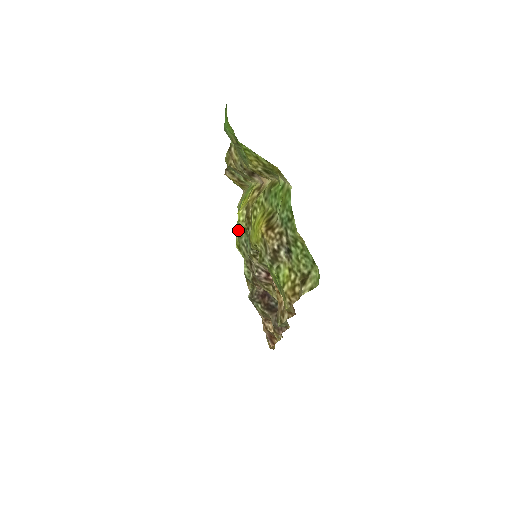
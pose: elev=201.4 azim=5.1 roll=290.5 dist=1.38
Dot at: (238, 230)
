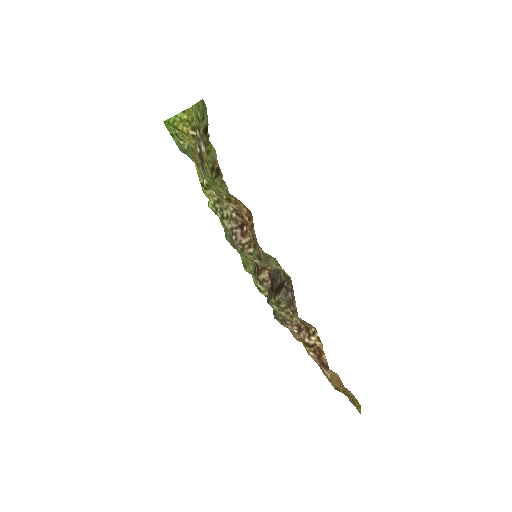
Dot at: occluded
